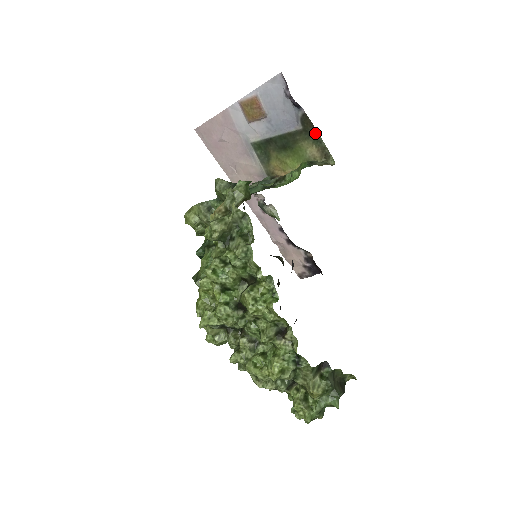
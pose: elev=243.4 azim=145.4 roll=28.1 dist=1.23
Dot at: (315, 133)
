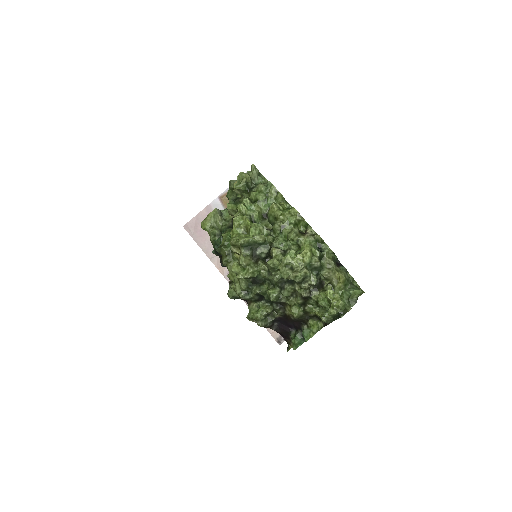
Dot at: occluded
